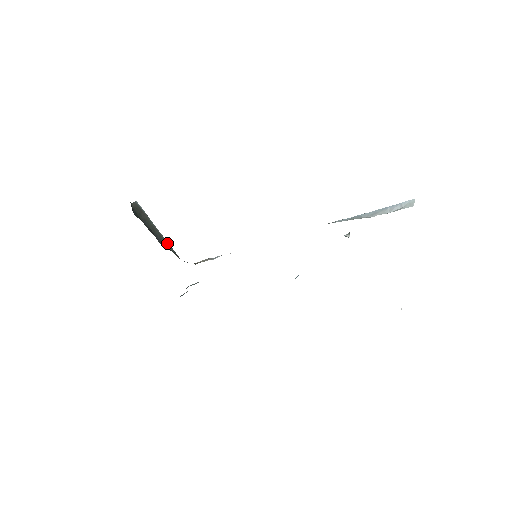
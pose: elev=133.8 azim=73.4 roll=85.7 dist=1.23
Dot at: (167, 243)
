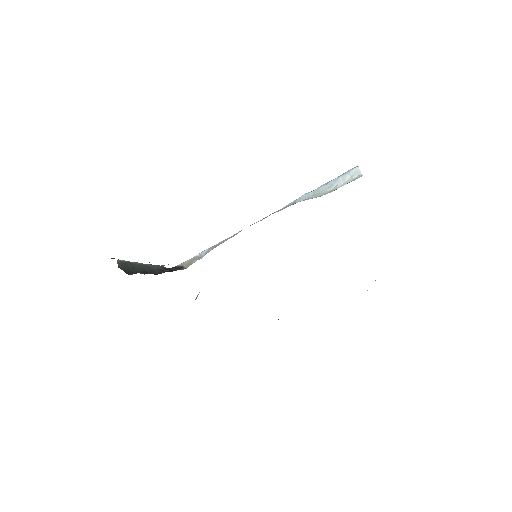
Dot at: (152, 266)
